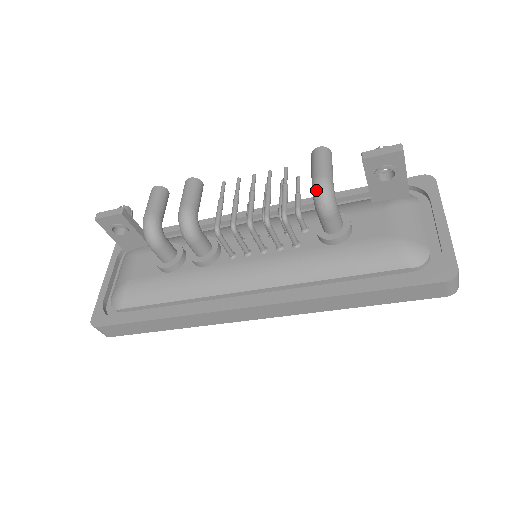
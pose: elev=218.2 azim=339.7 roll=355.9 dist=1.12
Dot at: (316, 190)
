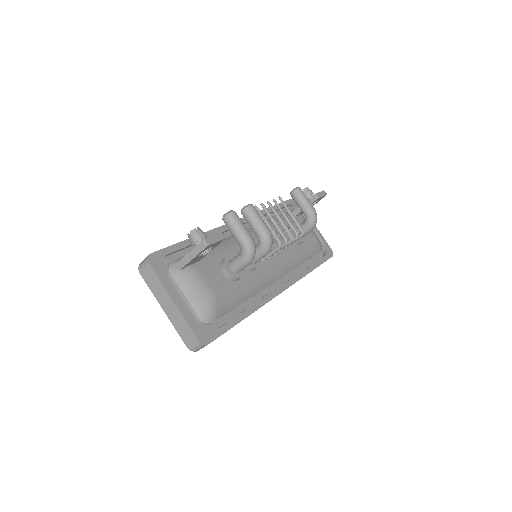
Dot at: (315, 217)
